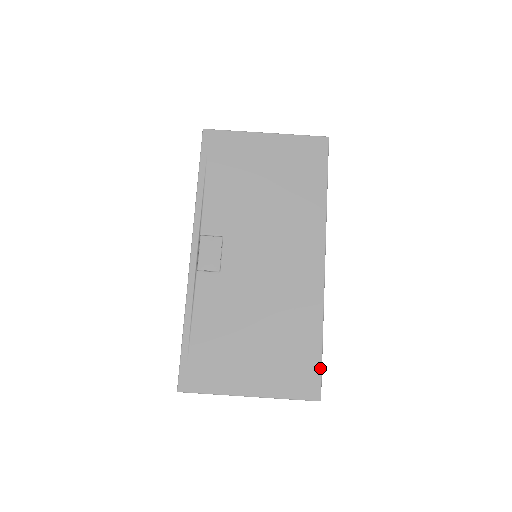
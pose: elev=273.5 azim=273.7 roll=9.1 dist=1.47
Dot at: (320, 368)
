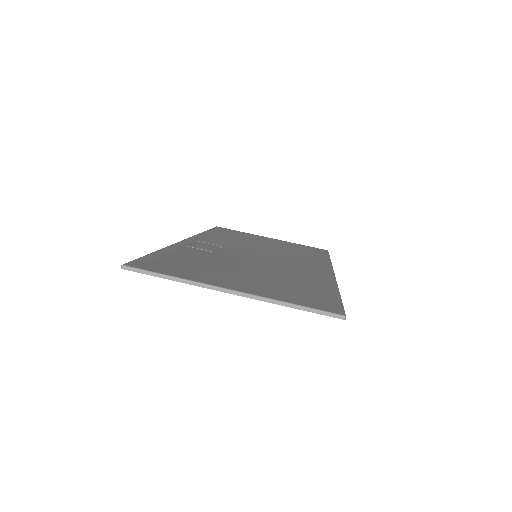
Dot at: (340, 302)
